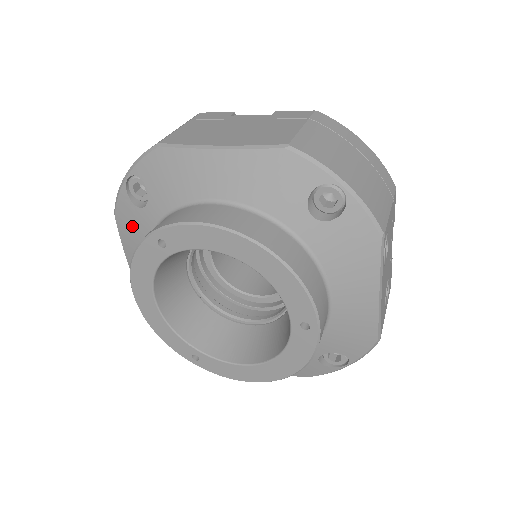
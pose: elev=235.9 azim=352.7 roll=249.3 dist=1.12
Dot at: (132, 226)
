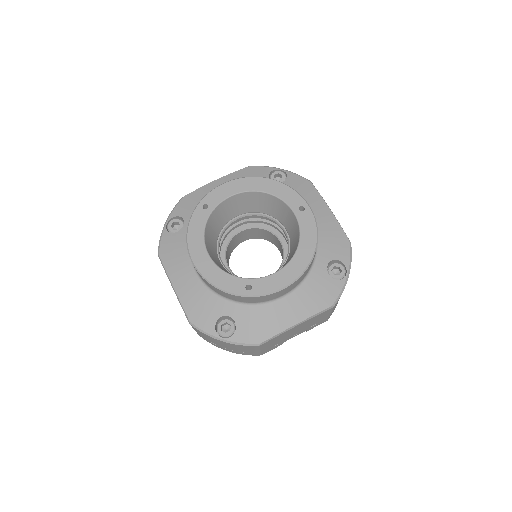
Dot at: (174, 247)
